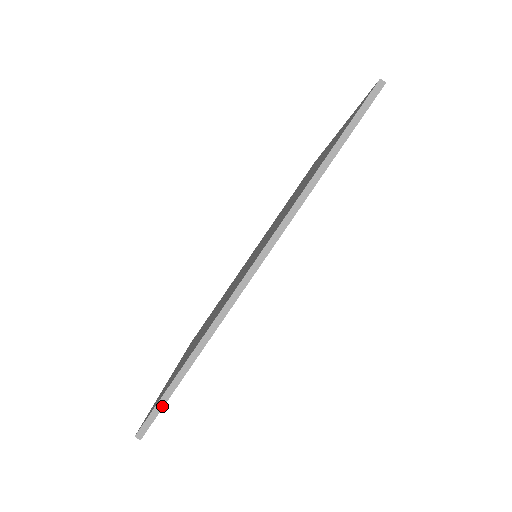
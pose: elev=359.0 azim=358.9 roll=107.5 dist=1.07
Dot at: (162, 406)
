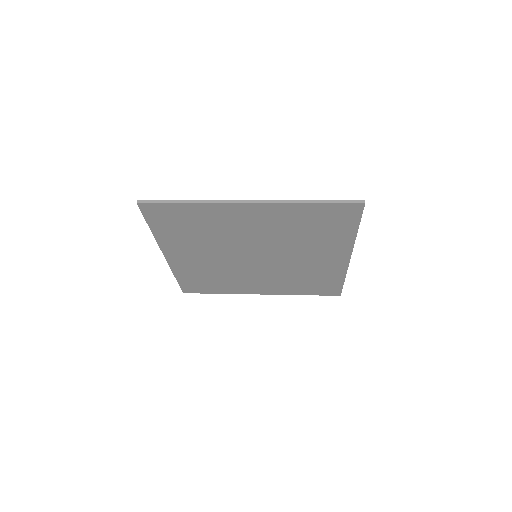
Dot at: (157, 202)
